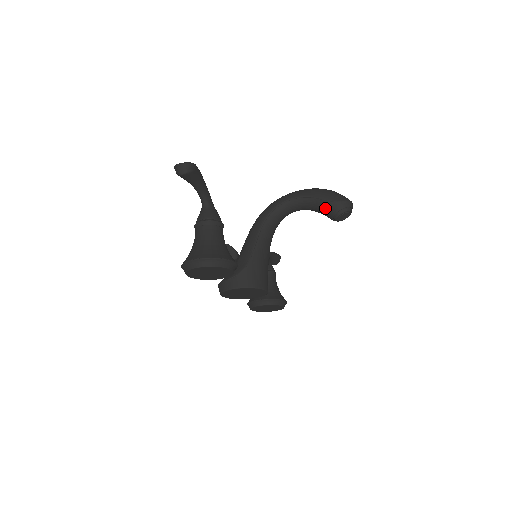
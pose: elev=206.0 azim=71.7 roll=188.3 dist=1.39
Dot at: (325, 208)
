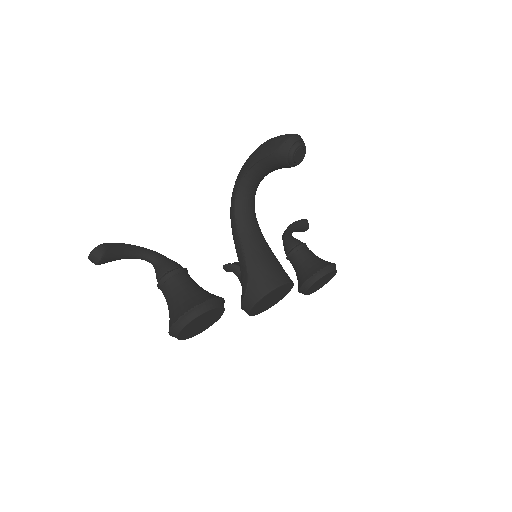
Dot at: (275, 163)
